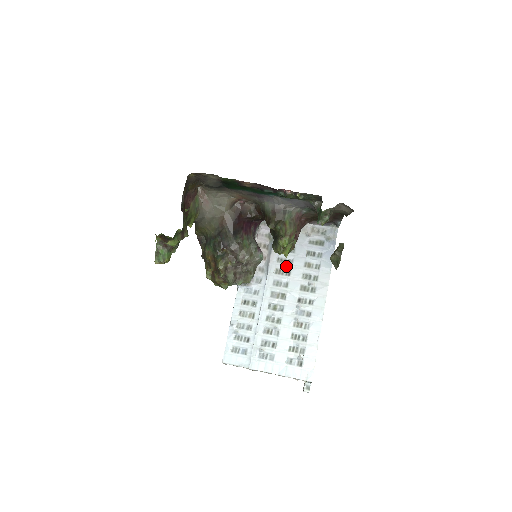
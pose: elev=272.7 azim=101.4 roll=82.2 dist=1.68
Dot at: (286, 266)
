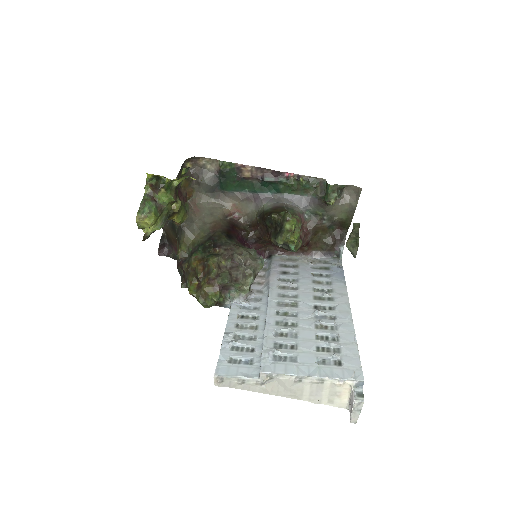
Dot at: (291, 283)
